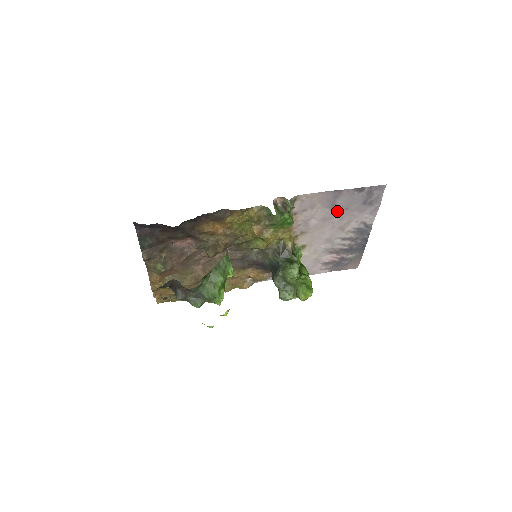
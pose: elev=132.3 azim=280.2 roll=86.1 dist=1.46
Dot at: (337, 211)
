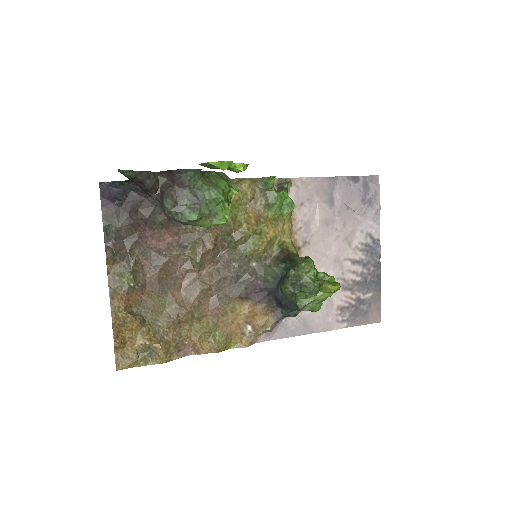
Dot at: (337, 210)
